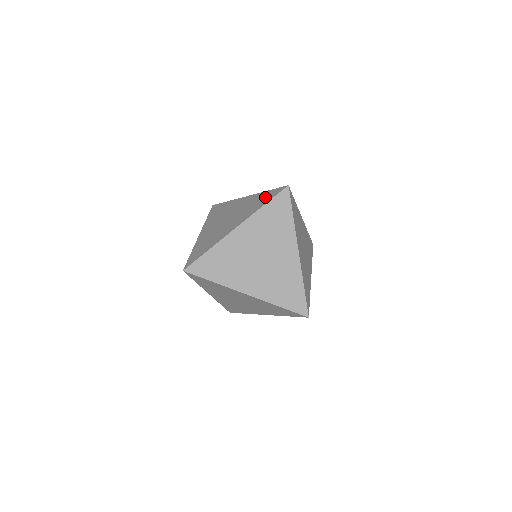
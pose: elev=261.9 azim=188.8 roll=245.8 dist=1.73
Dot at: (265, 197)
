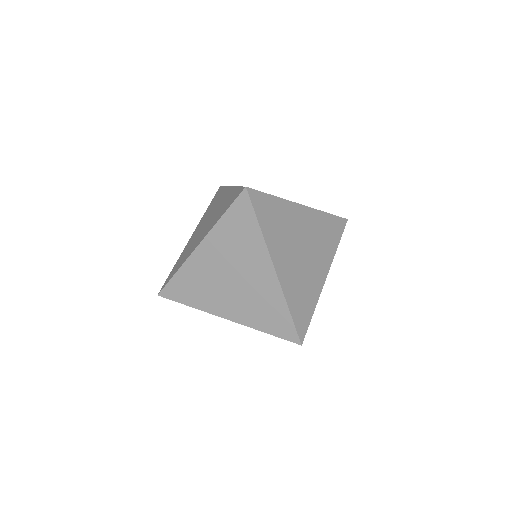
Dot at: occluded
